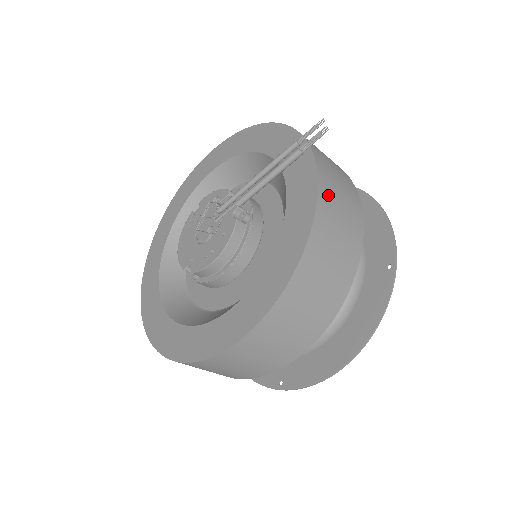
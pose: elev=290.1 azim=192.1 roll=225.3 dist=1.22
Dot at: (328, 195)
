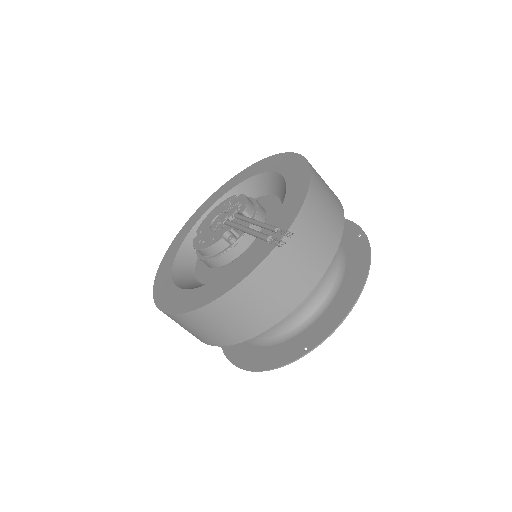
Dot at: (255, 285)
